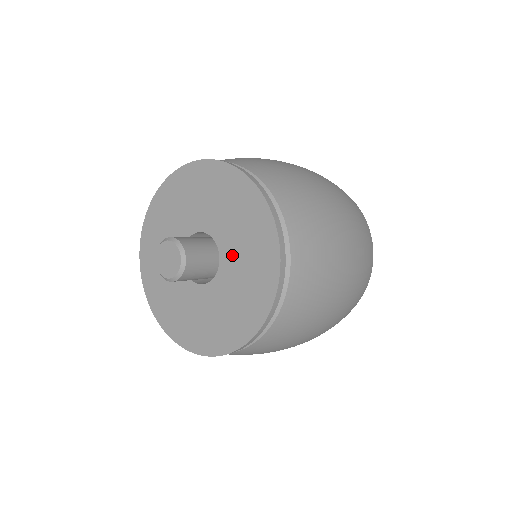
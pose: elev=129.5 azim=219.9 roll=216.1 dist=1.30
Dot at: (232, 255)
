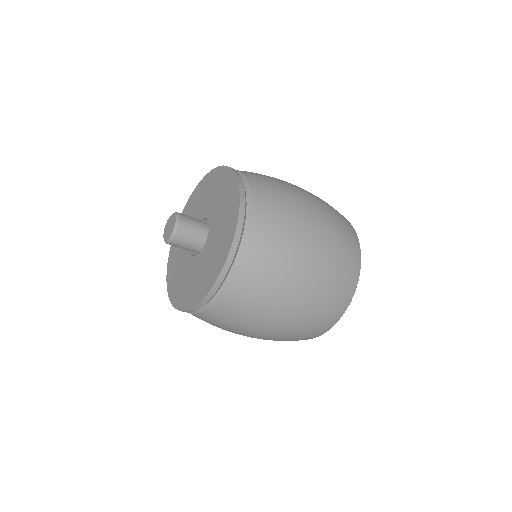
Dot at: (215, 224)
